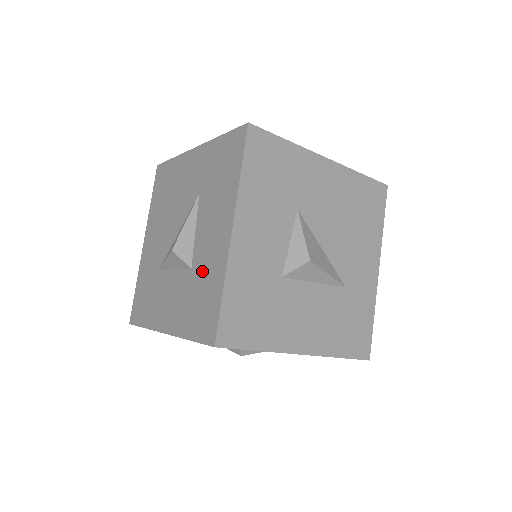
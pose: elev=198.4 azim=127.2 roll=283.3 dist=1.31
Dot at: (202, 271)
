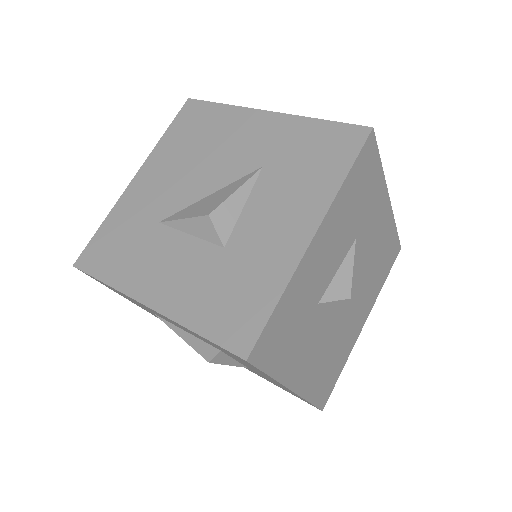
Dot at: (245, 259)
